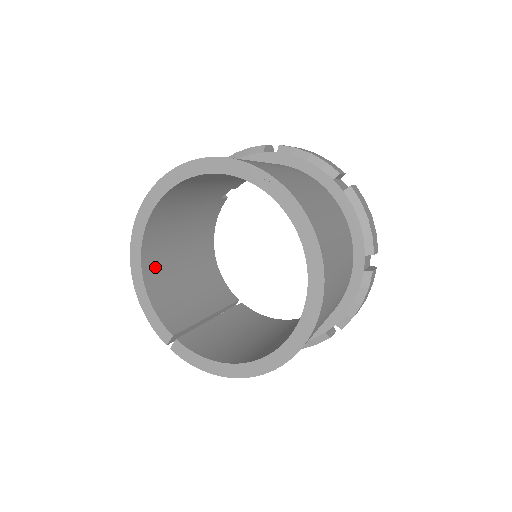
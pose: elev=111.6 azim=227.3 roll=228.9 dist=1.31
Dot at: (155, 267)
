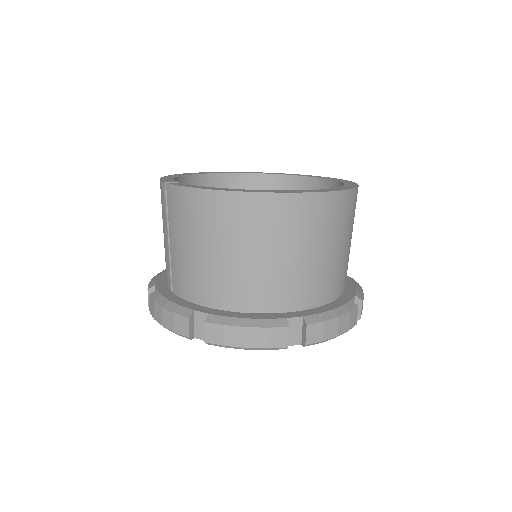
Dot at: occluded
